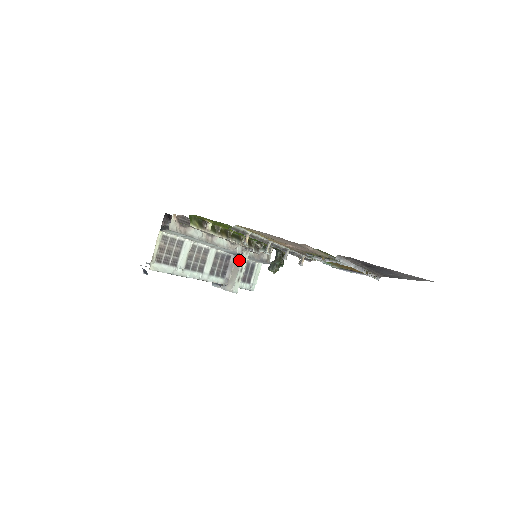
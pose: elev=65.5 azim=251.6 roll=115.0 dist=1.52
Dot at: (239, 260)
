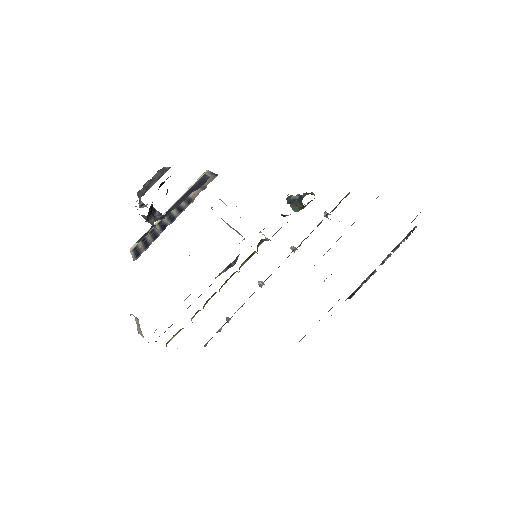
Dot at: occluded
